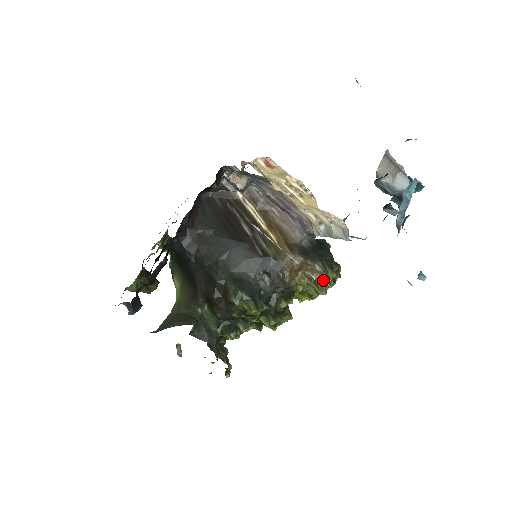
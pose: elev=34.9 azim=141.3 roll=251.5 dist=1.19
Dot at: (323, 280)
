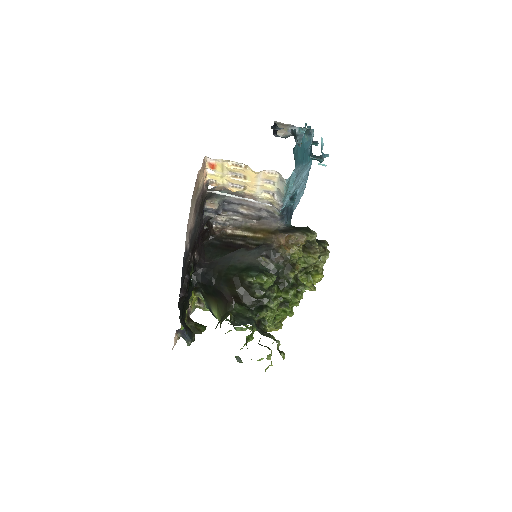
Dot at: (311, 246)
